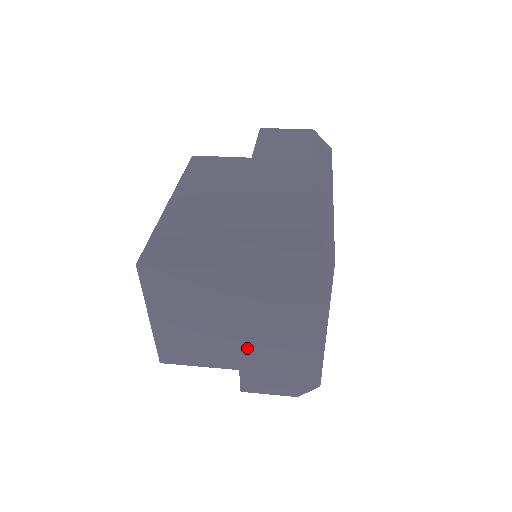
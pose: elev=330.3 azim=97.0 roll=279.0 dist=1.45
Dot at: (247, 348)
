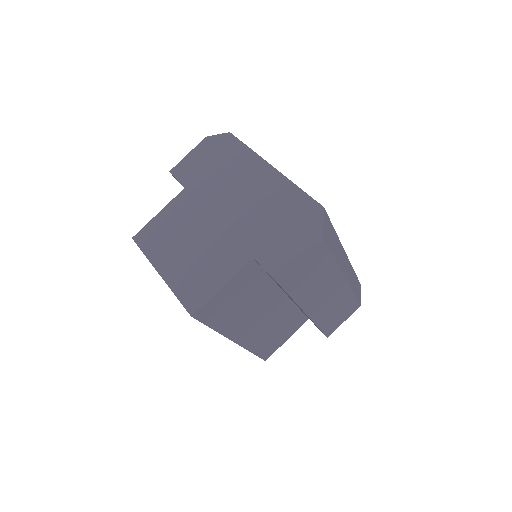
Dot at: occluded
